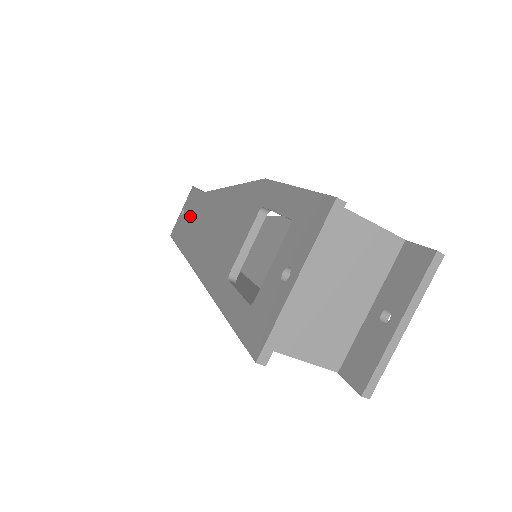
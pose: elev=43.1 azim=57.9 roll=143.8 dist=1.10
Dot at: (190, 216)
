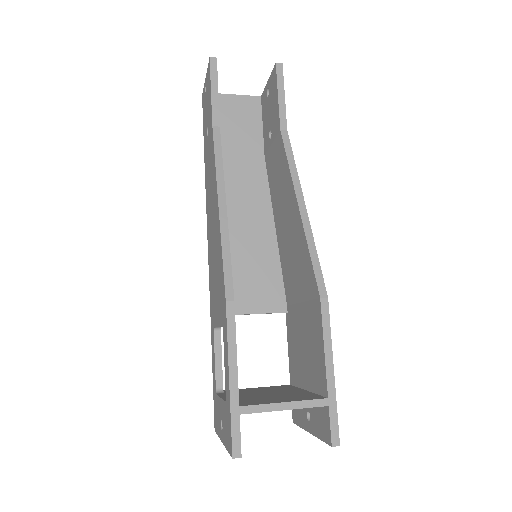
Dot at: (208, 126)
